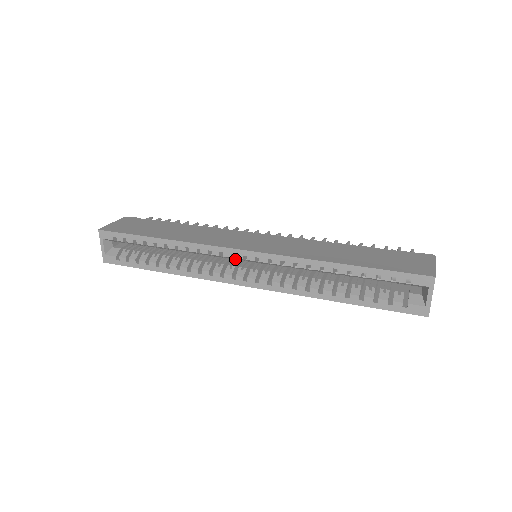
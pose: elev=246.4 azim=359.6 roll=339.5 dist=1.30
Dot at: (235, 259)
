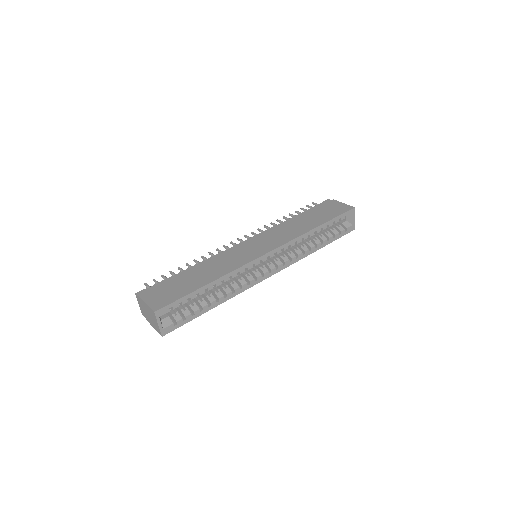
Dot at: occluded
